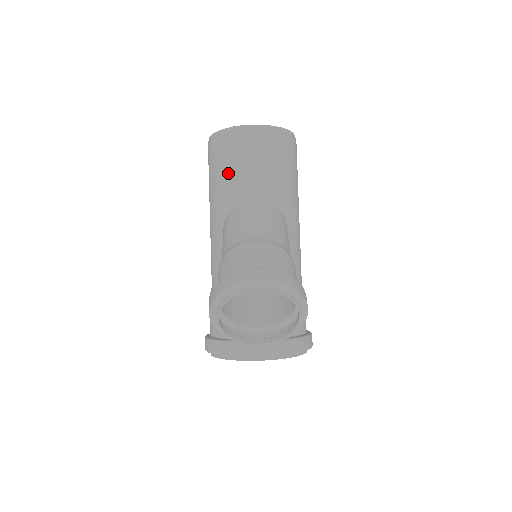
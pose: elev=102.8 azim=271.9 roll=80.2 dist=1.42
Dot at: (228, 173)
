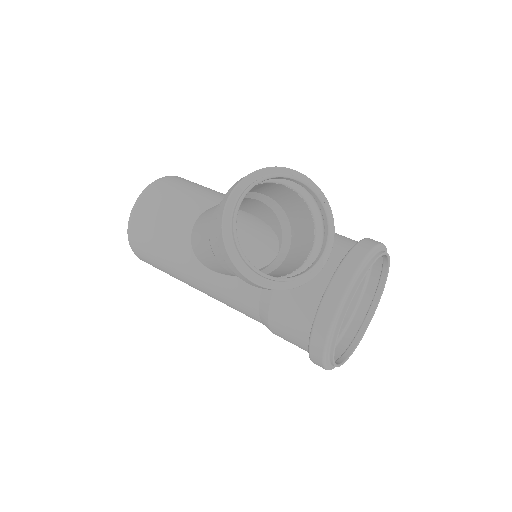
Dot at: (162, 236)
